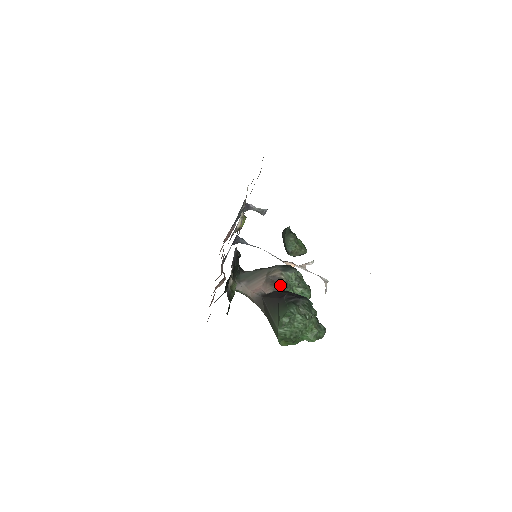
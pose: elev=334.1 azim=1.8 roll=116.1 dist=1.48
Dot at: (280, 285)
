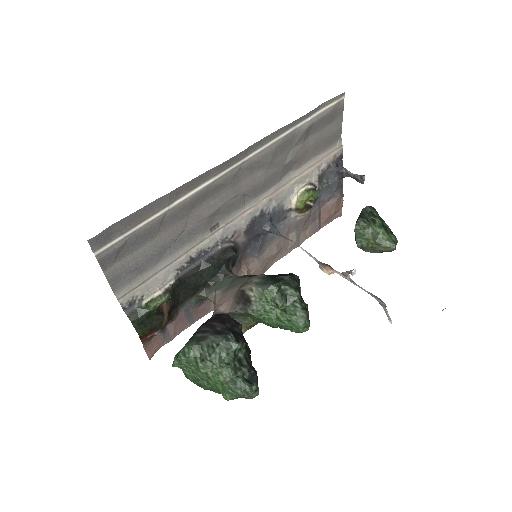
Dot at: (245, 305)
